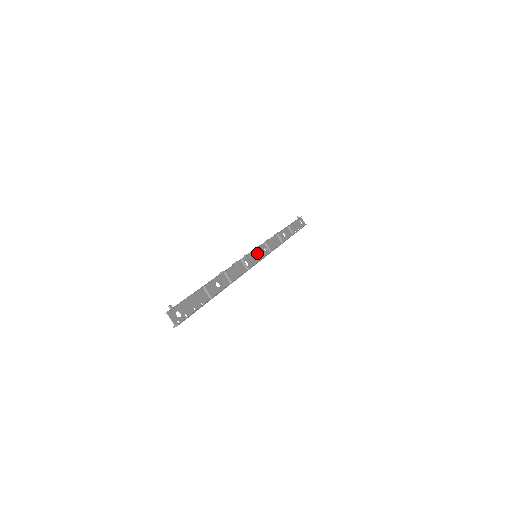
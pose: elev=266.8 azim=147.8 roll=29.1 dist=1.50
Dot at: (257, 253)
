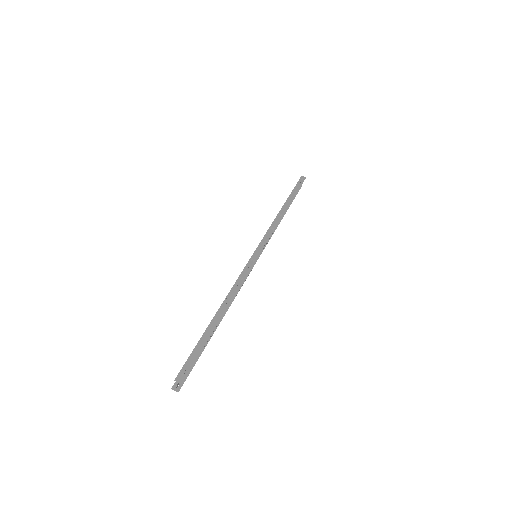
Dot at: occluded
